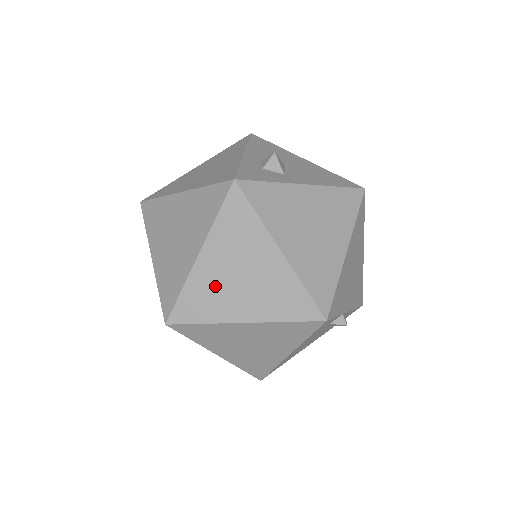
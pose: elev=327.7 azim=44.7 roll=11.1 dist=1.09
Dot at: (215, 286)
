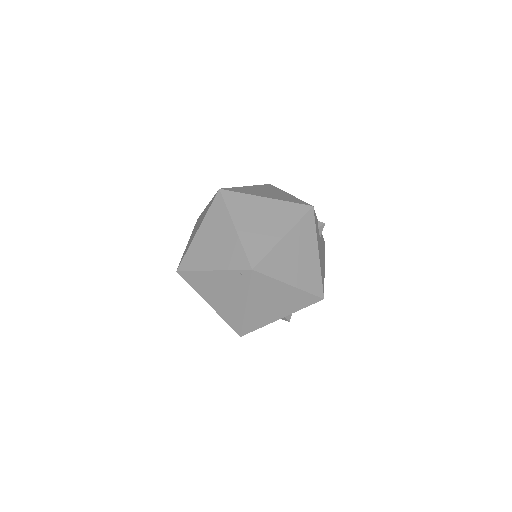
Dot at: (256, 233)
